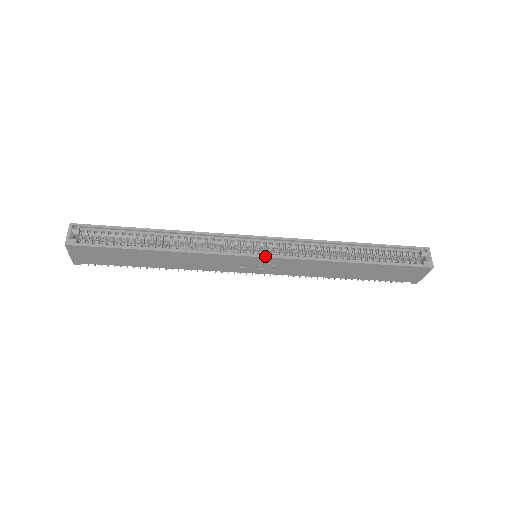
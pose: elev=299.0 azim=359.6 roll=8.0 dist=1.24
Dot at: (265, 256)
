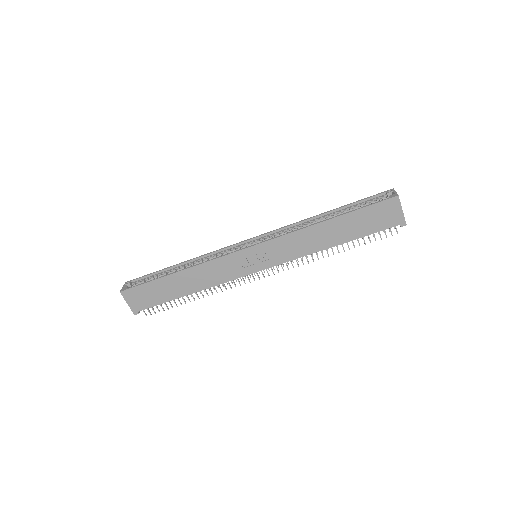
Dot at: (254, 245)
